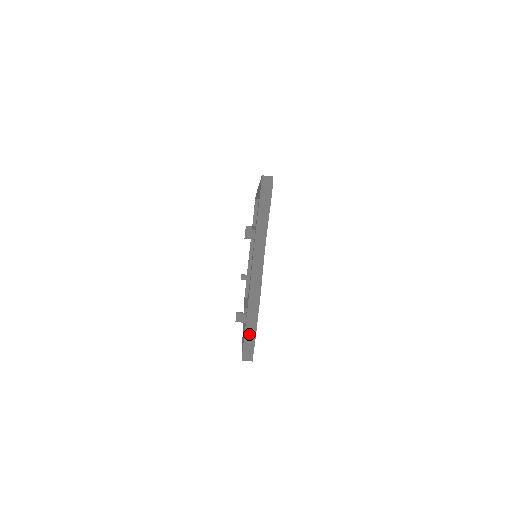
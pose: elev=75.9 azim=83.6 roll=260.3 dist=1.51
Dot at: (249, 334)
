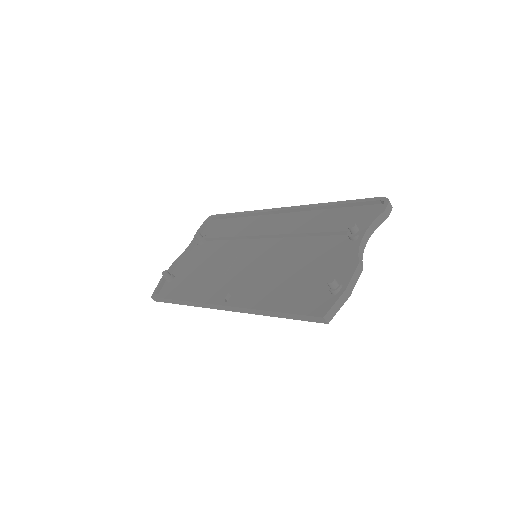
Dot at: (342, 298)
